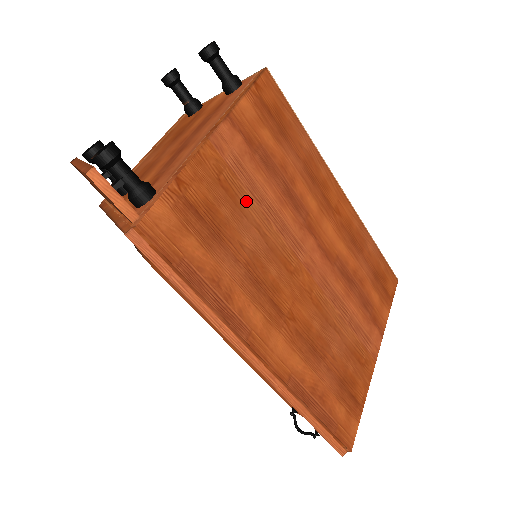
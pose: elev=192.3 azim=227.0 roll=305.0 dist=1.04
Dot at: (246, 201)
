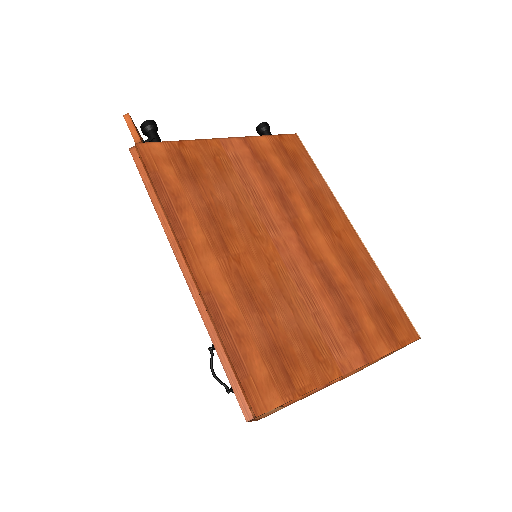
Dot at: (232, 177)
